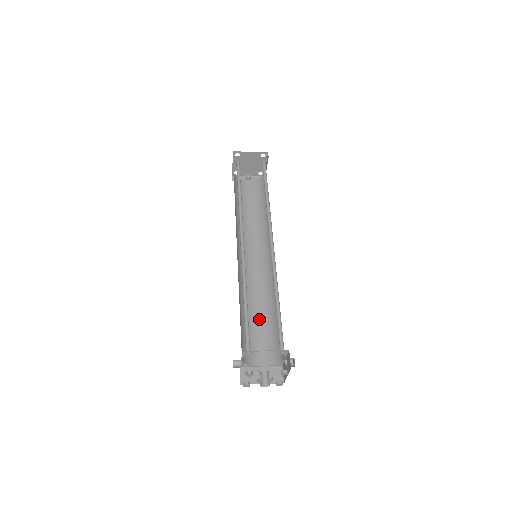
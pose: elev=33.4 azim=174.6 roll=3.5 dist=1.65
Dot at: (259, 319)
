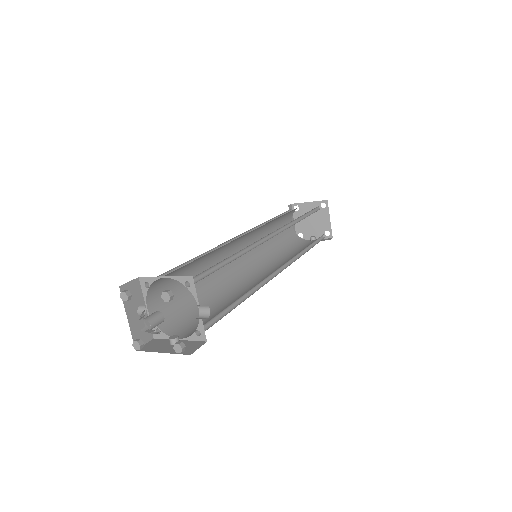
Dot at: (221, 308)
